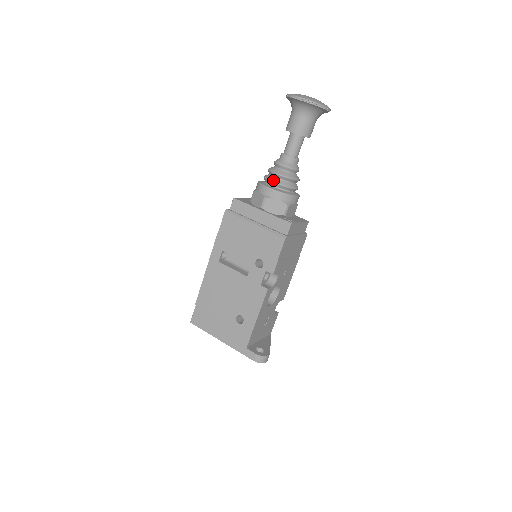
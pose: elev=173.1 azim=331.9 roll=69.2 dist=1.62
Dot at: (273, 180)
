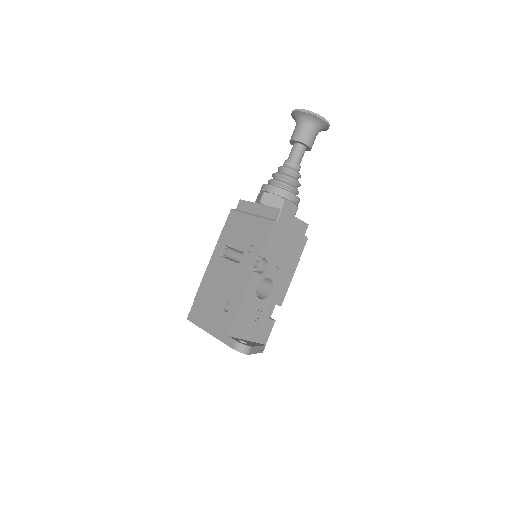
Dot at: (273, 179)
